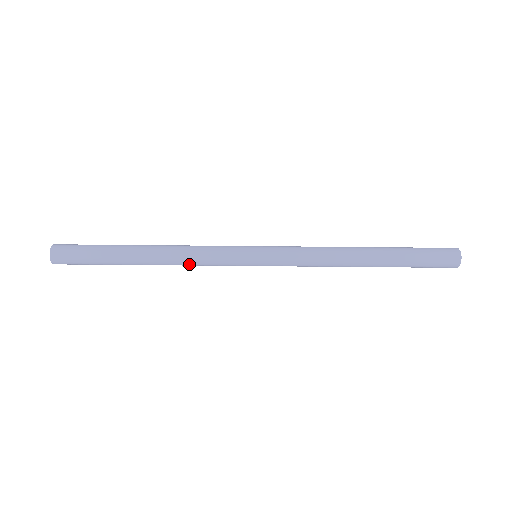
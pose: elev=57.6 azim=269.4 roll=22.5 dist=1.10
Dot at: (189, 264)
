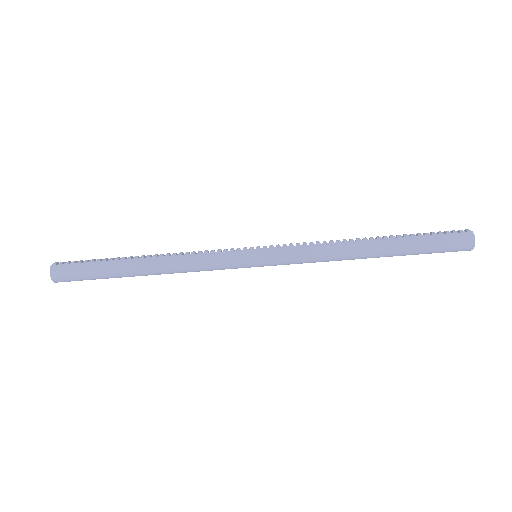
Dot at: occluded
